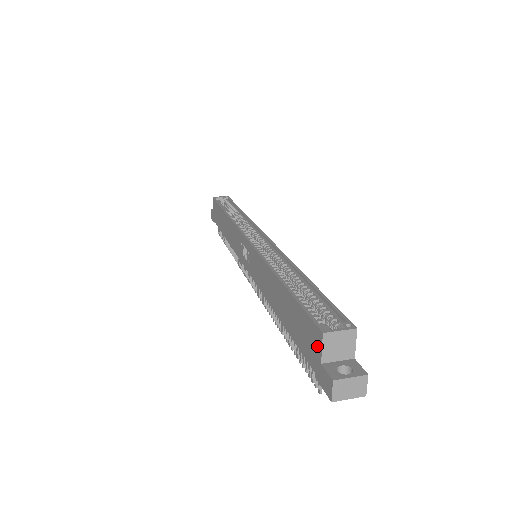
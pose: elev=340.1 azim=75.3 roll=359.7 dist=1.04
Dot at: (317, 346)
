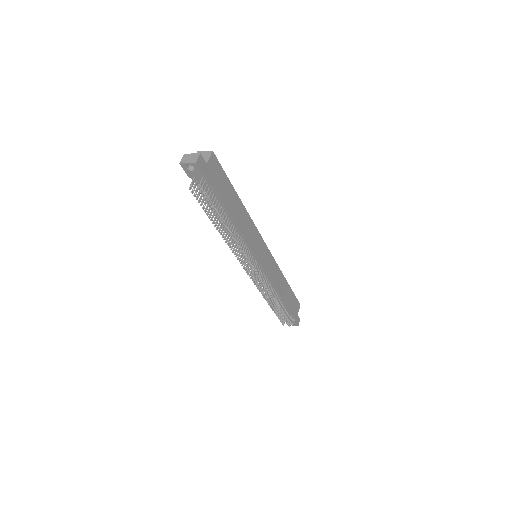
Dot at: occluded
